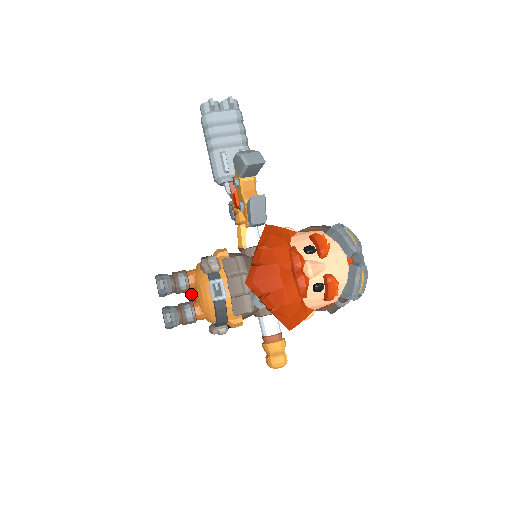
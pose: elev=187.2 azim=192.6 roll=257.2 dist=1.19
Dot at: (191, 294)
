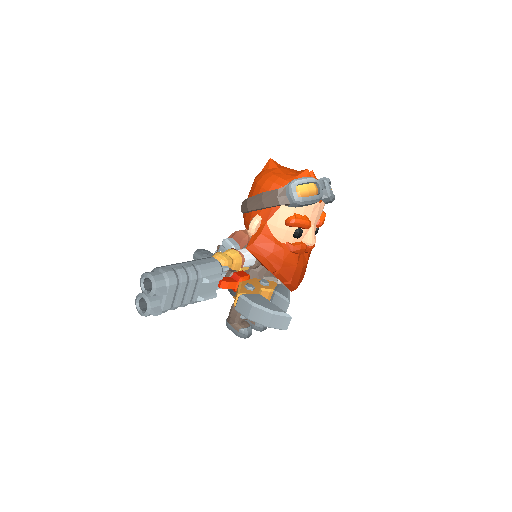
Dot at: occluded
